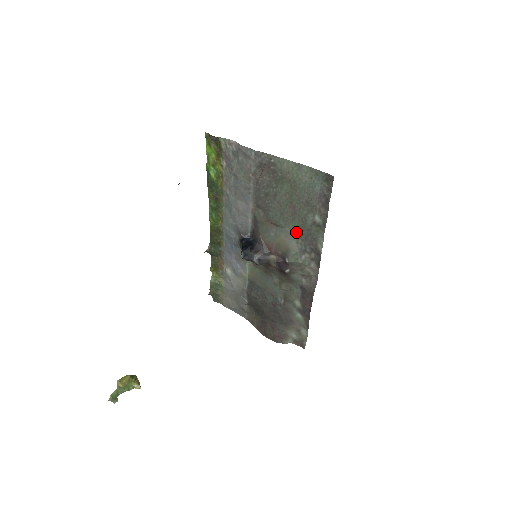
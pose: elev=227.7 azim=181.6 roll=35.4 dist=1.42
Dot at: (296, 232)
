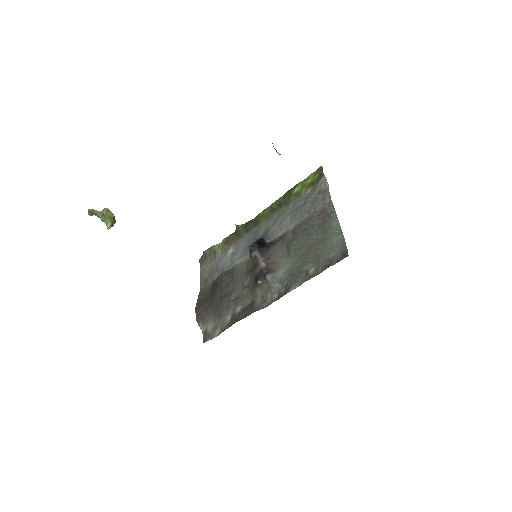
Dot at: (292, 266)
